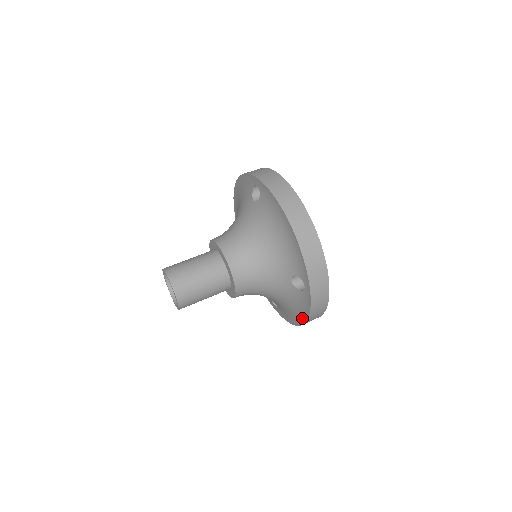
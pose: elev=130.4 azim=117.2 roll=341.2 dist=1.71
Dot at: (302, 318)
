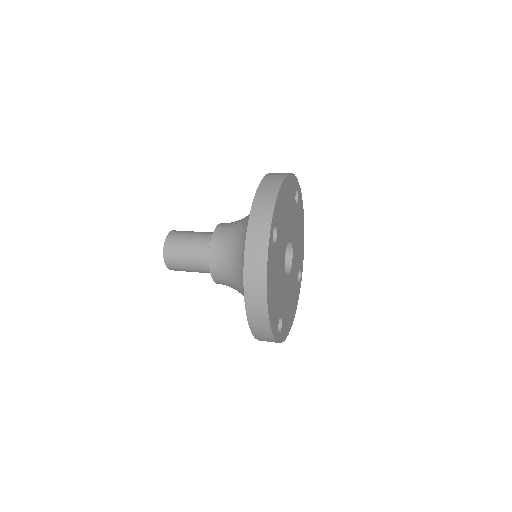
Dot at: occluded
